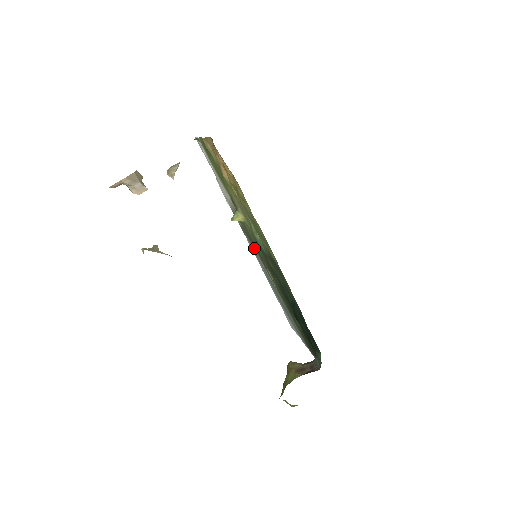
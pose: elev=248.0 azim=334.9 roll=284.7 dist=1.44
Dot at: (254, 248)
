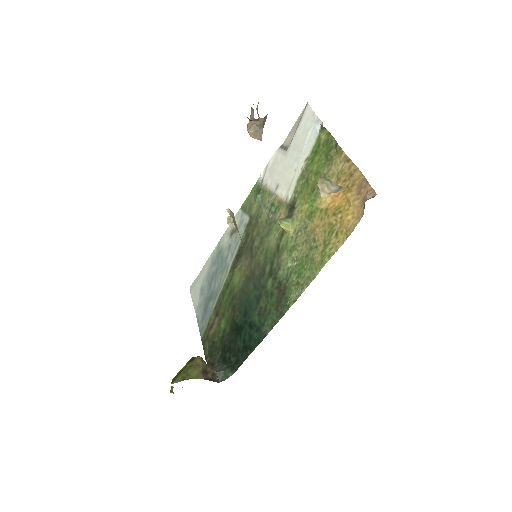
Dot at: (246, 231)
